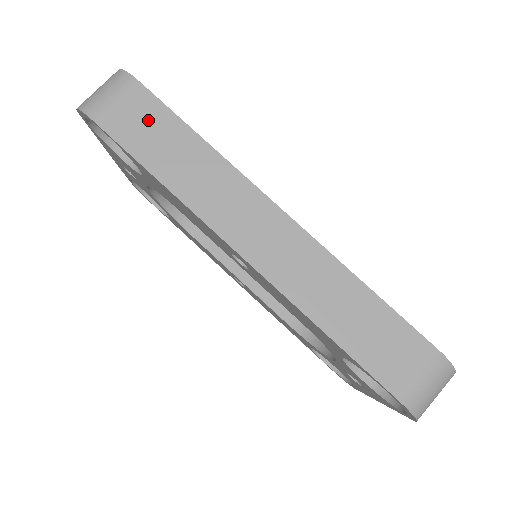
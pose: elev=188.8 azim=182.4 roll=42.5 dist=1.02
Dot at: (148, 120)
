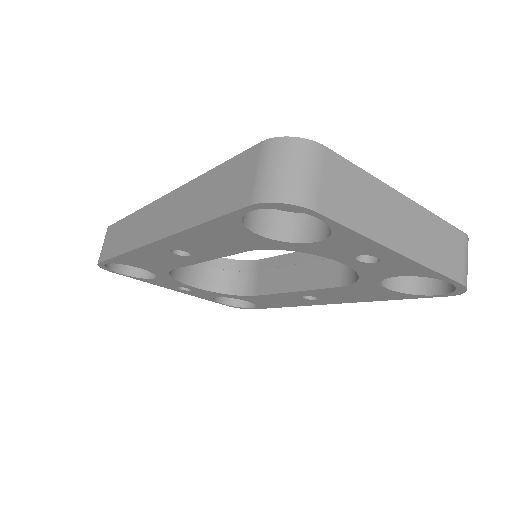
Dot at: (113, 236)
